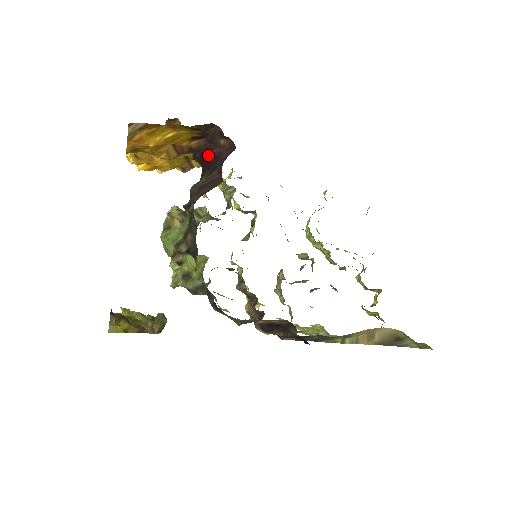
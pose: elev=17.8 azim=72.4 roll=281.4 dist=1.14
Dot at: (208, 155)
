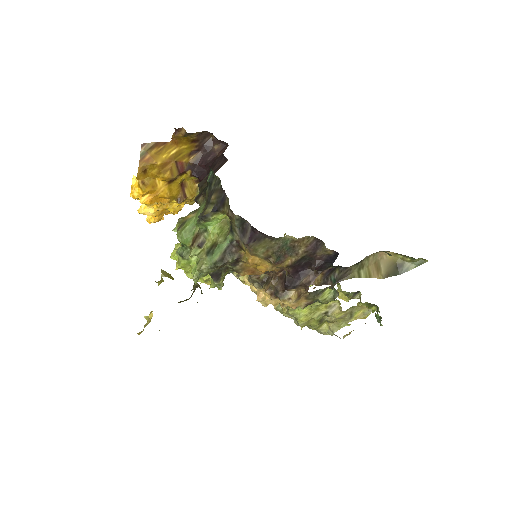
Dot at: (205, 163)
